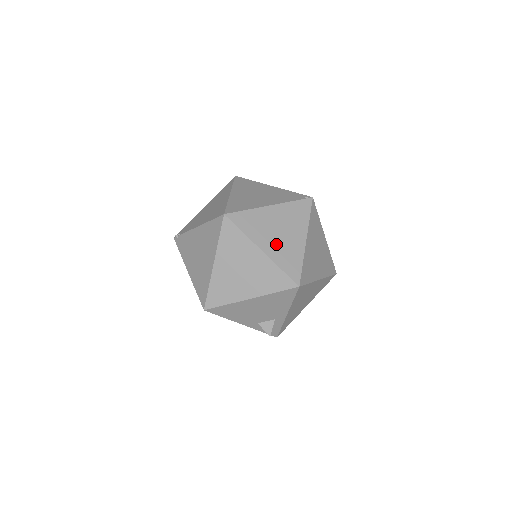
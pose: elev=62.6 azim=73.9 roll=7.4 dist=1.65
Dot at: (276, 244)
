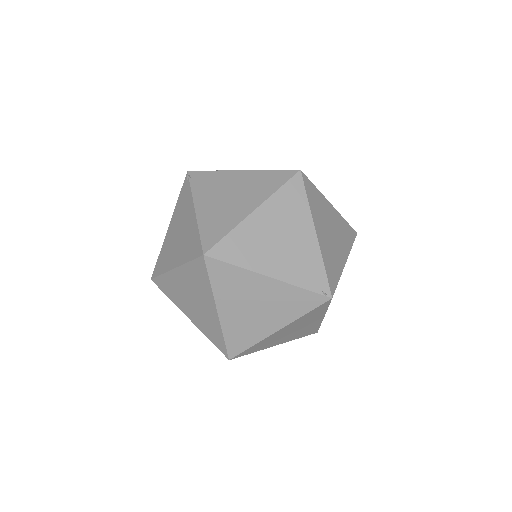
Dot at: (239, 315)
